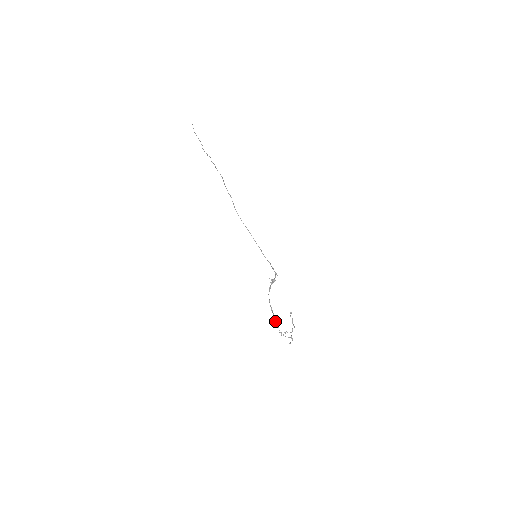
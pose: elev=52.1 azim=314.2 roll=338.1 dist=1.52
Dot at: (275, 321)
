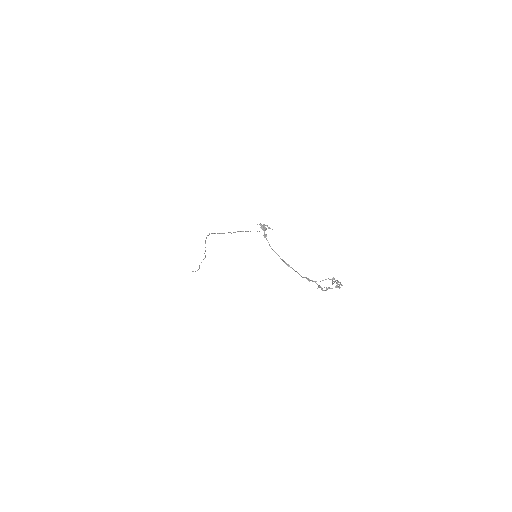
Dot at: occluded
